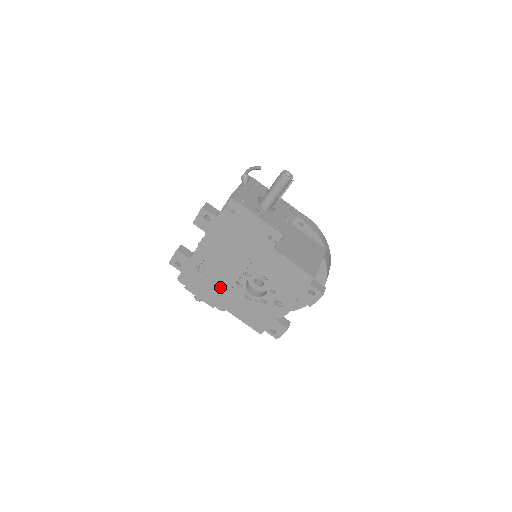
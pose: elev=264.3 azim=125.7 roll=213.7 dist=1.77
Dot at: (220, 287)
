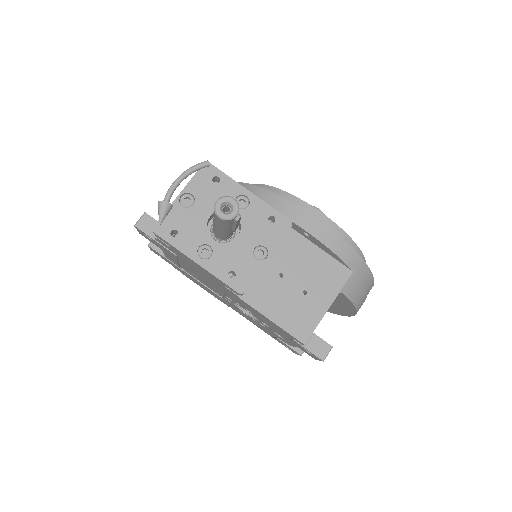
Dot at: (212, 291)
